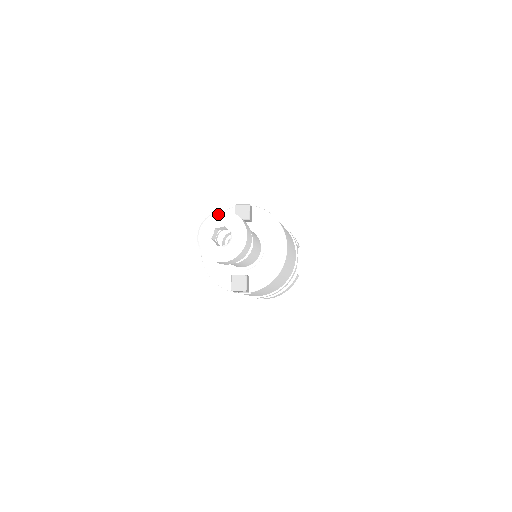
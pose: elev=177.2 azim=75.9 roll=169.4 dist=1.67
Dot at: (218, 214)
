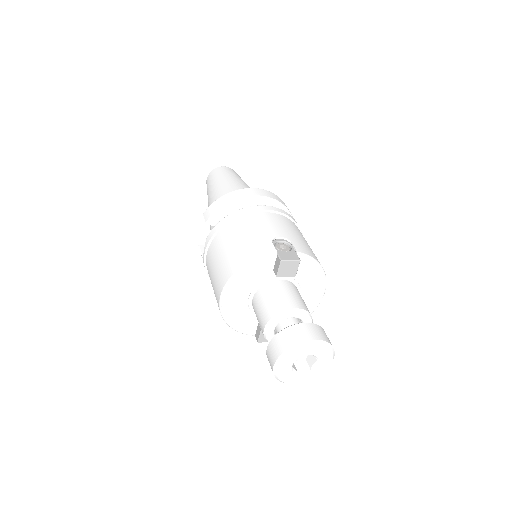
Dot at: (307, 346)
